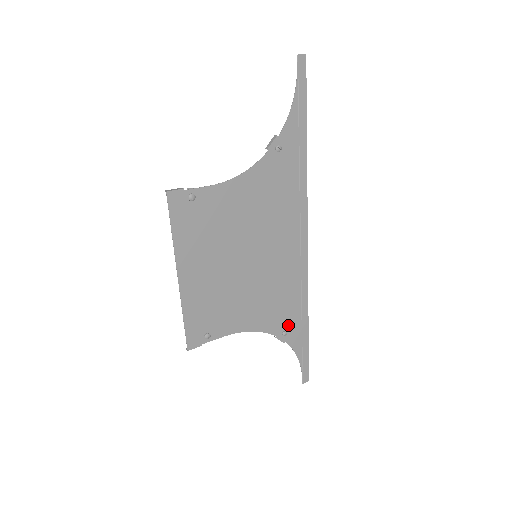
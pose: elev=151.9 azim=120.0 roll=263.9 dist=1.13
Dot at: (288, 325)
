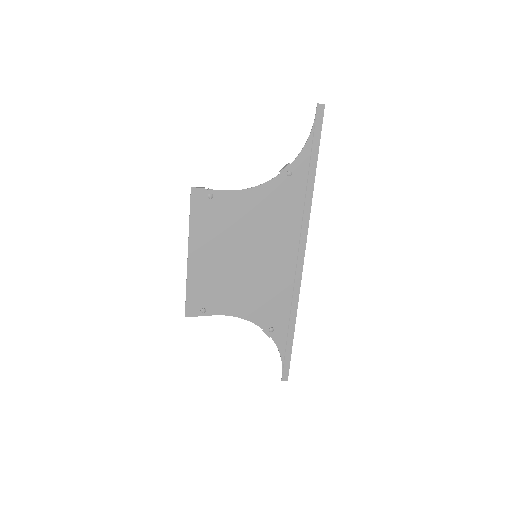
Dot at: (276, 323)
